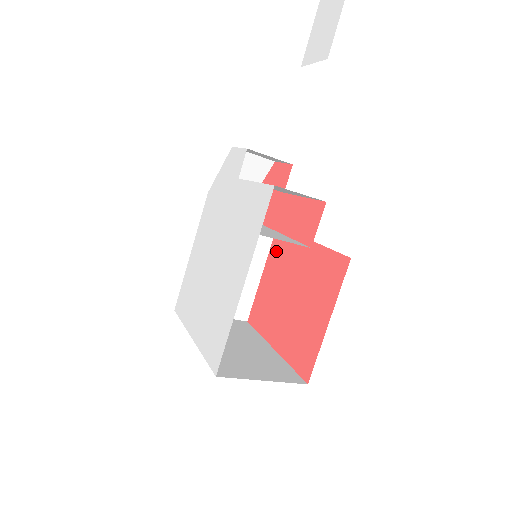
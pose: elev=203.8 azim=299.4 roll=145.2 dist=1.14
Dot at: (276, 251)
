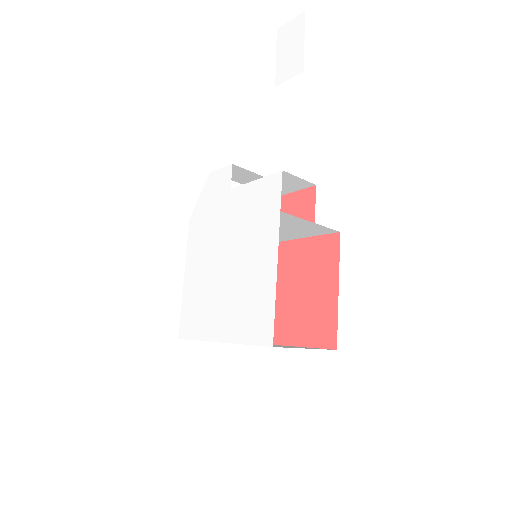
Dot at: occluded
